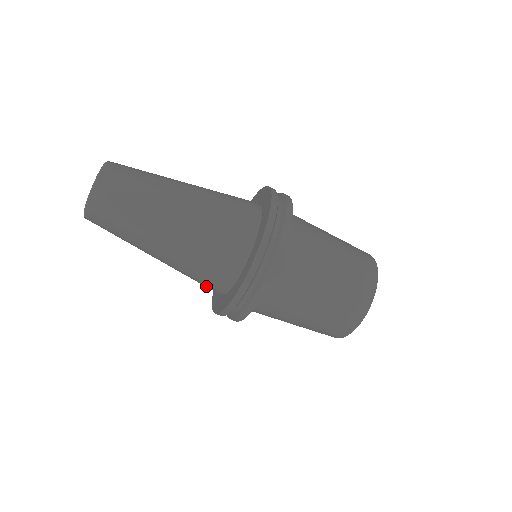
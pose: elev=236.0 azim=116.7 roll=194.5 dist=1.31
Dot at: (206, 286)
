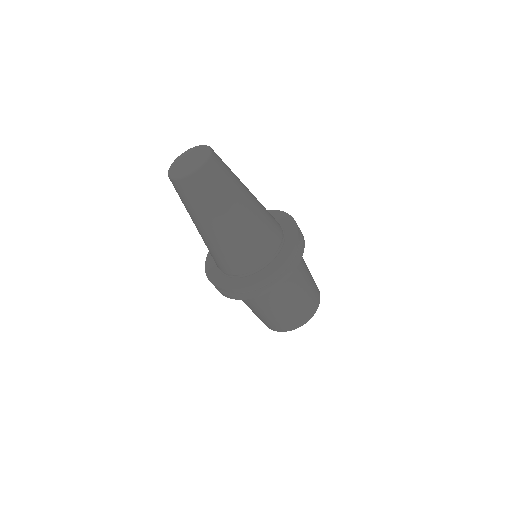
Dot at: (250, 260)
